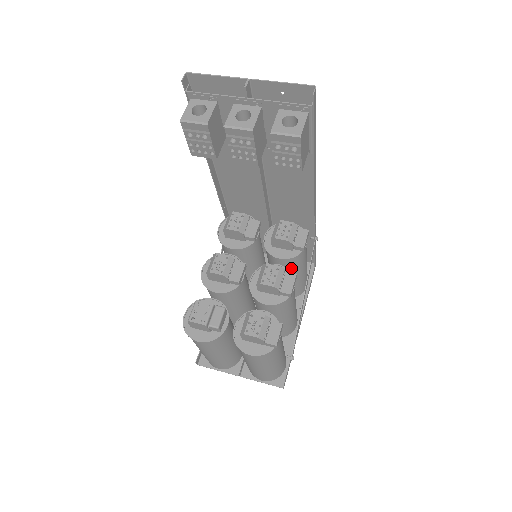
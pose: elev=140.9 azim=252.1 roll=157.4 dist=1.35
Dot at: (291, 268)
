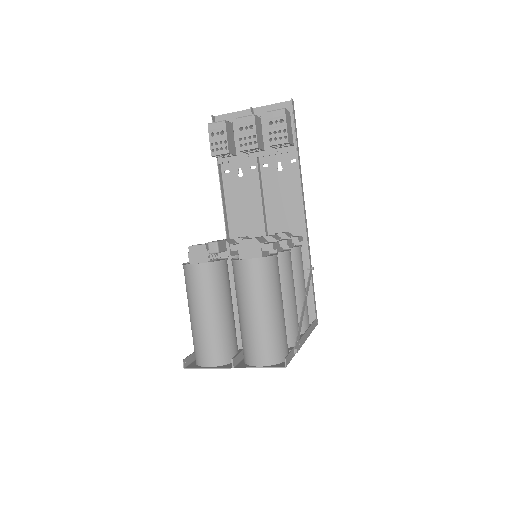
Dot at: occluded
